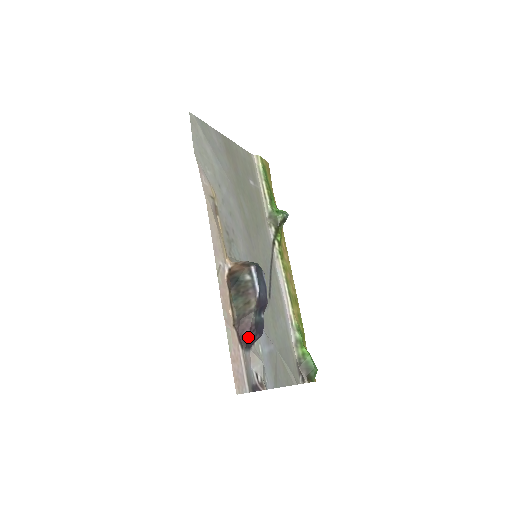
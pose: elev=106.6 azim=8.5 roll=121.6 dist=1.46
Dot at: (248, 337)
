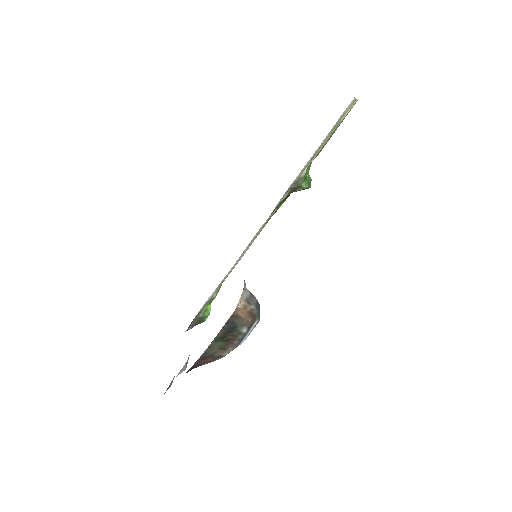
Dot at: occluded
